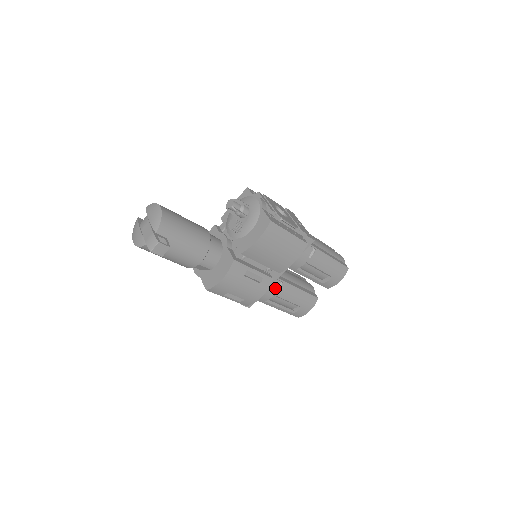
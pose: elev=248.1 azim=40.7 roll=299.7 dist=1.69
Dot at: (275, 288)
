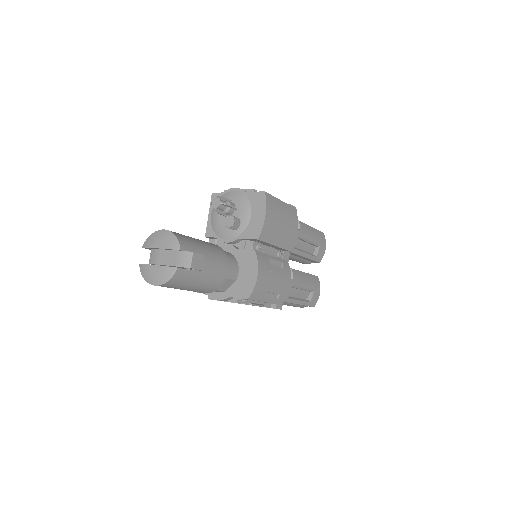
Dot at: occluded
